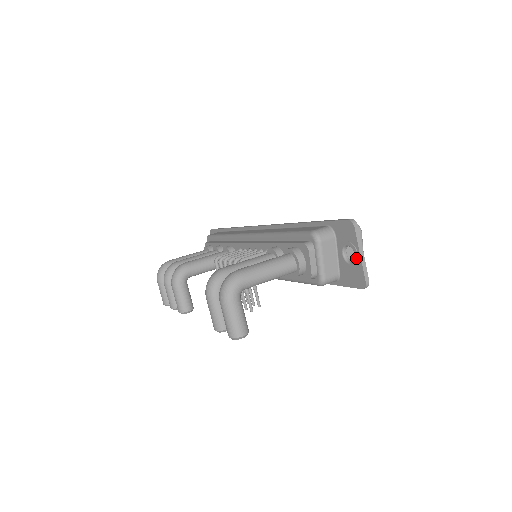
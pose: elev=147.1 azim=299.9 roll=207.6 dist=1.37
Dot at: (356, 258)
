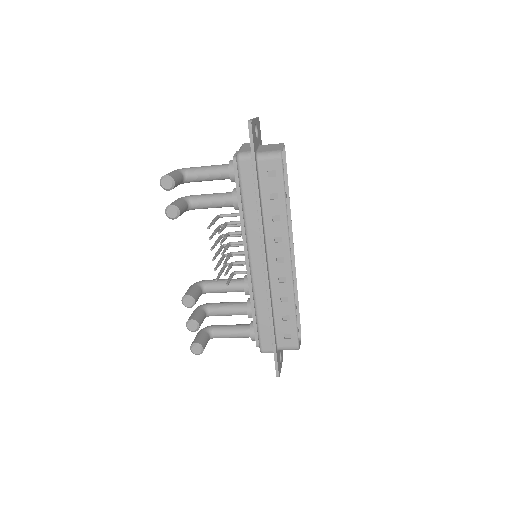
Dot at: occluded
